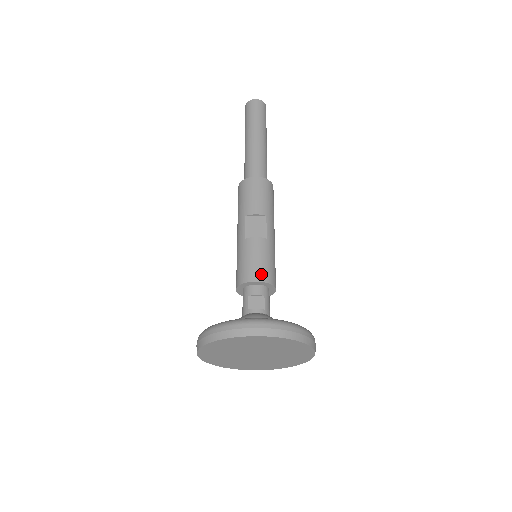
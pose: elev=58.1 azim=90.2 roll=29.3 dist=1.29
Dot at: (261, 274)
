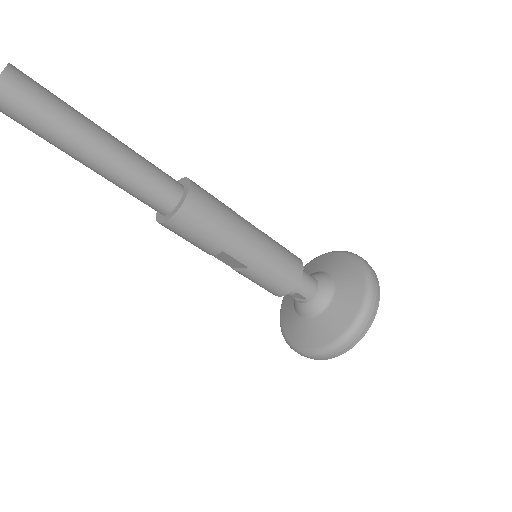
Dot at: (277, 292)
